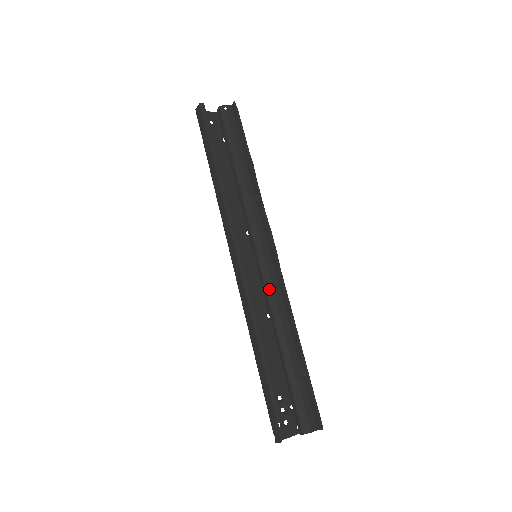
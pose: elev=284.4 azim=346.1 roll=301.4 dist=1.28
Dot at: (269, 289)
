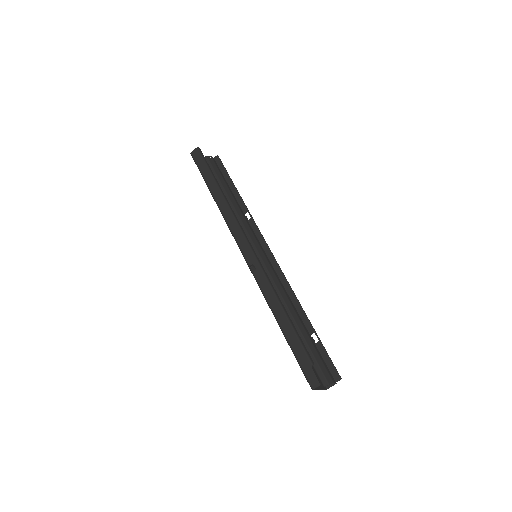
Dot at: (274, 277)
